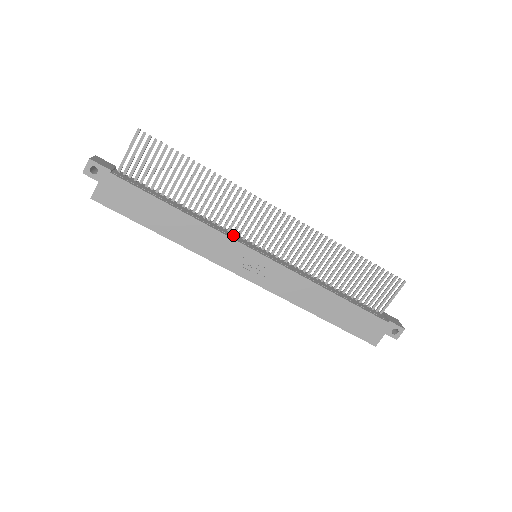
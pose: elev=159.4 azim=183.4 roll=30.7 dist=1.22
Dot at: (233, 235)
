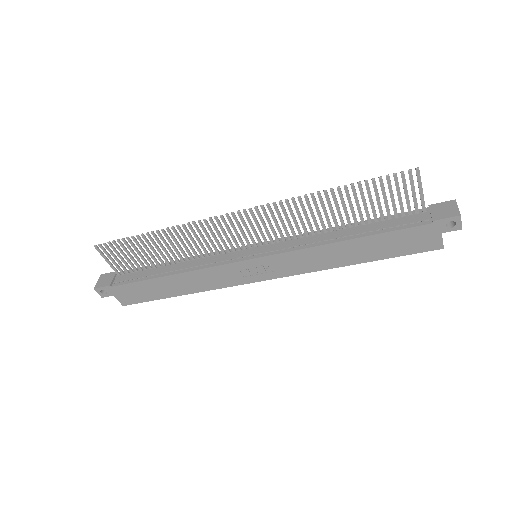
Dot at: (223, 257)
